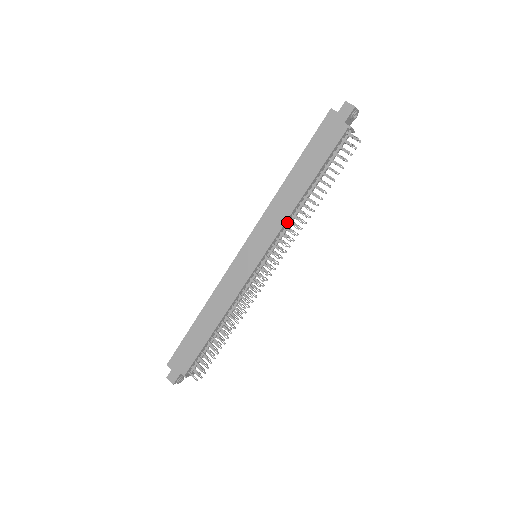
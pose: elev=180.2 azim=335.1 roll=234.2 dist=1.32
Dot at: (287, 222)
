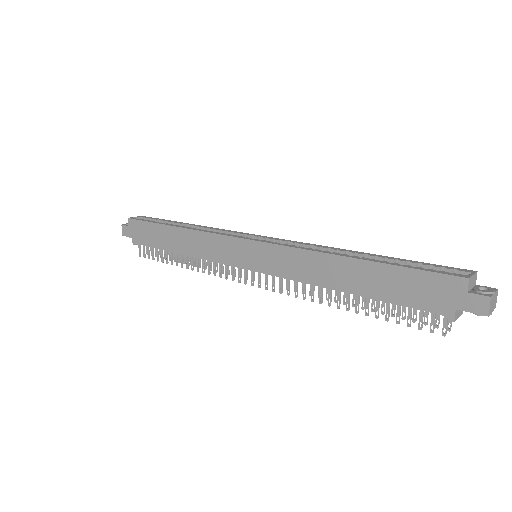
Dot at: (303, 280)
